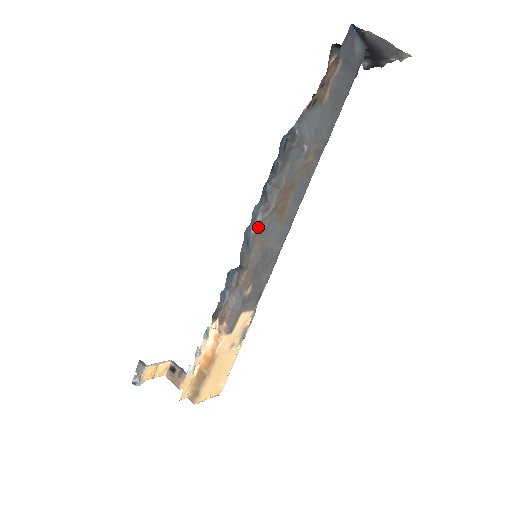
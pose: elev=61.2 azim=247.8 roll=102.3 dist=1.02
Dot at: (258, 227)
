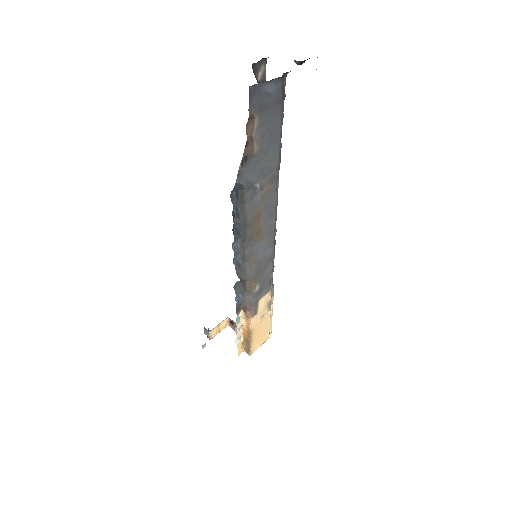
Dot at: (243, 253)
